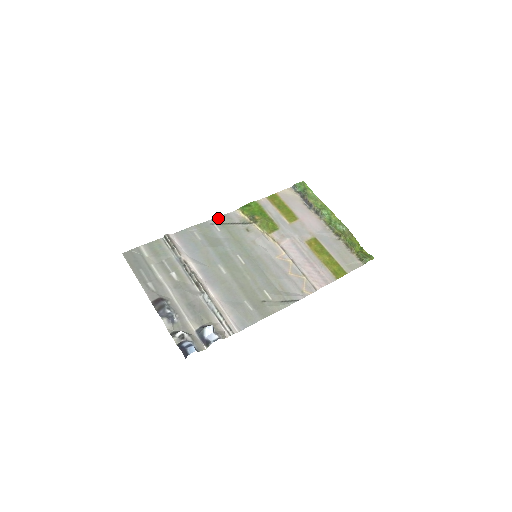
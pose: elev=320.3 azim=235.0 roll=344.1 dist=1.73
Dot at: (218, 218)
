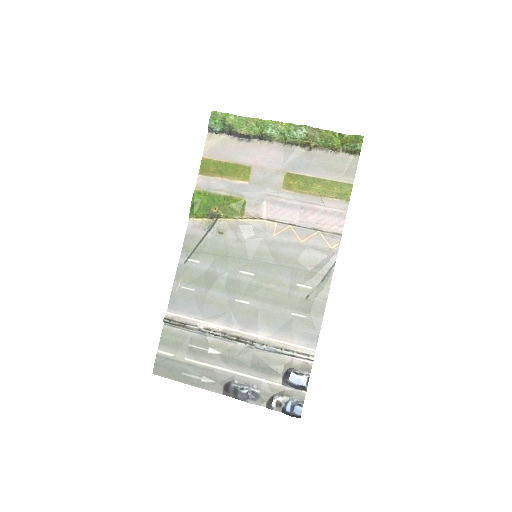
Dot at: (183, 249)
